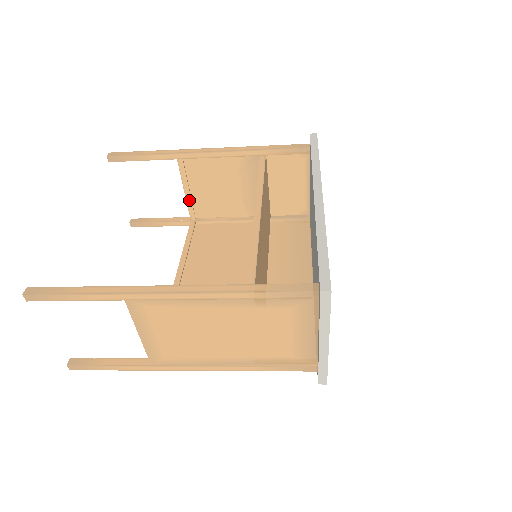
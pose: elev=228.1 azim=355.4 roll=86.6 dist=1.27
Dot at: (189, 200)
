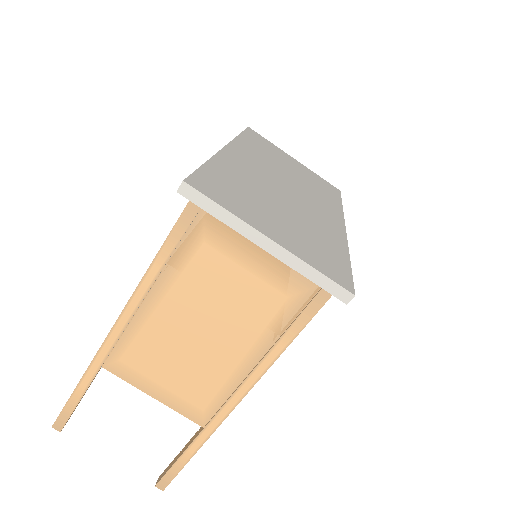
Dot at: occluded
